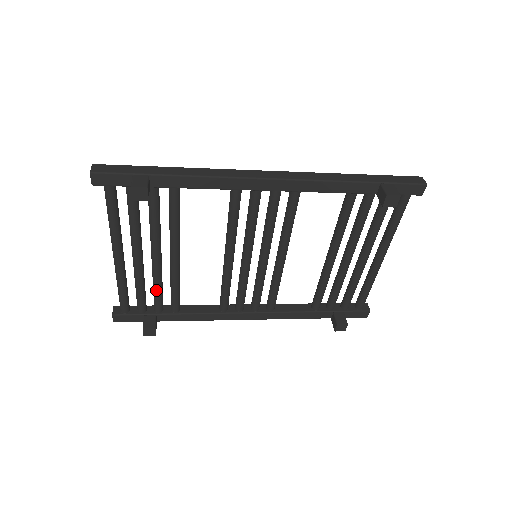
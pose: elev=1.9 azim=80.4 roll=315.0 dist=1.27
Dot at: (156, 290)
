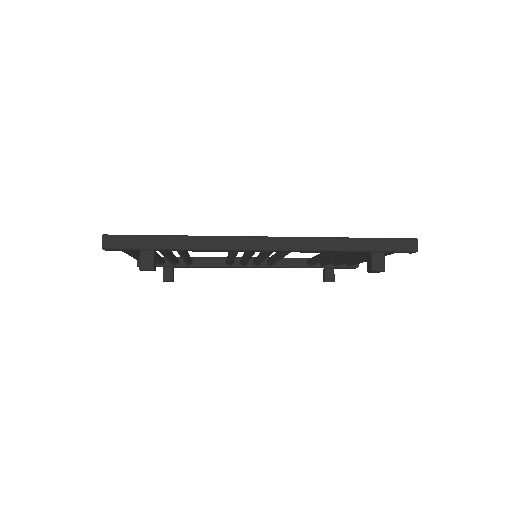
Dot at: (171, 262)
